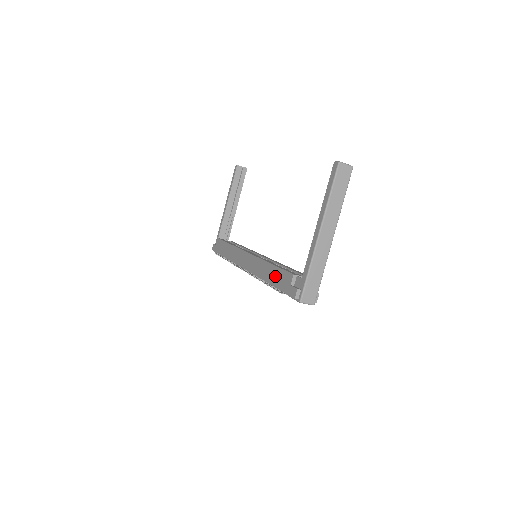
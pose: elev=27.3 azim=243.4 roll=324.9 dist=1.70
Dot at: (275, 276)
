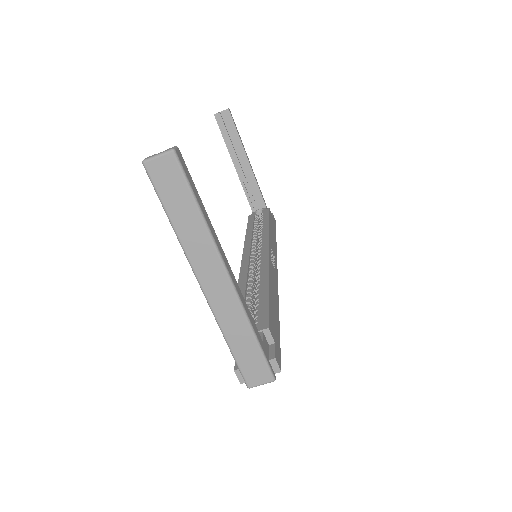
Dot at: occluded
